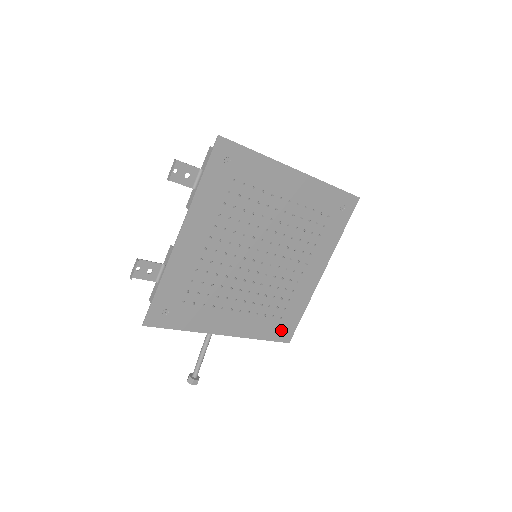
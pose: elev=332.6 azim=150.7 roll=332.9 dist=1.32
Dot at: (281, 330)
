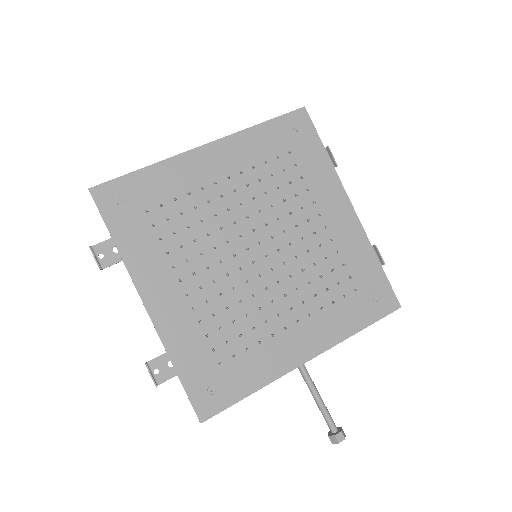
Dot at: (373, 302)
